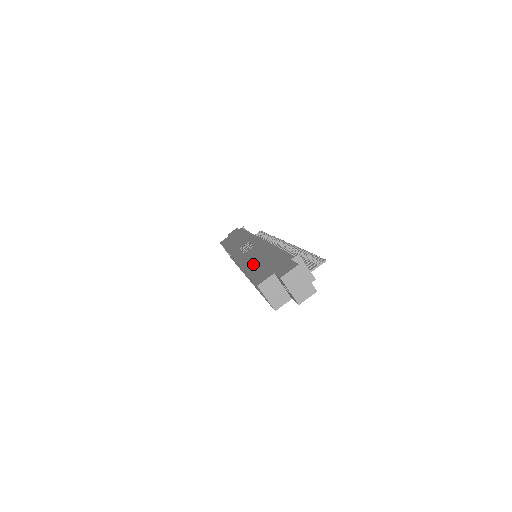
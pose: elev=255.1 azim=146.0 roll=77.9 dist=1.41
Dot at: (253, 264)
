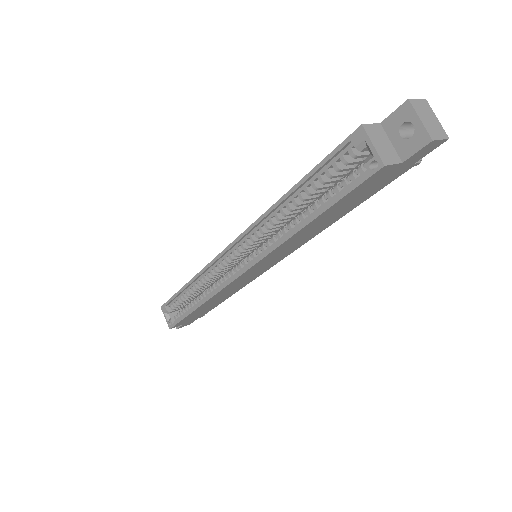
Dot at: occluded
